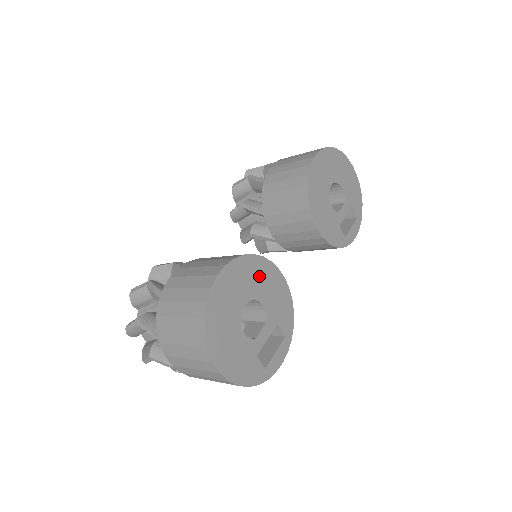
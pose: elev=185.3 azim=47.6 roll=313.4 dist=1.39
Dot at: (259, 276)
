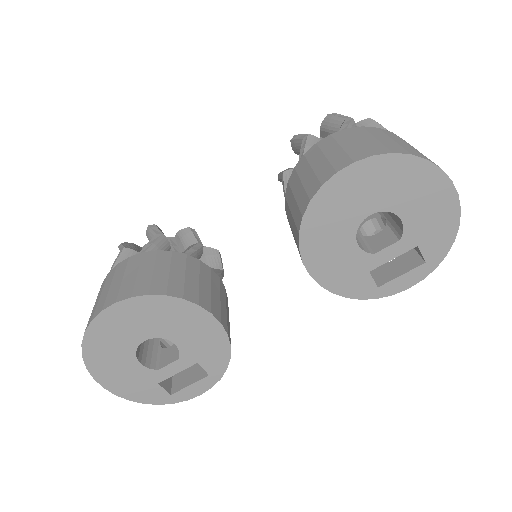
Dot at: (172, 317)
